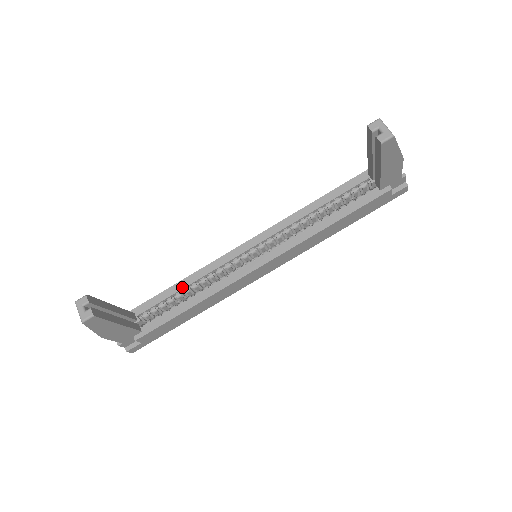
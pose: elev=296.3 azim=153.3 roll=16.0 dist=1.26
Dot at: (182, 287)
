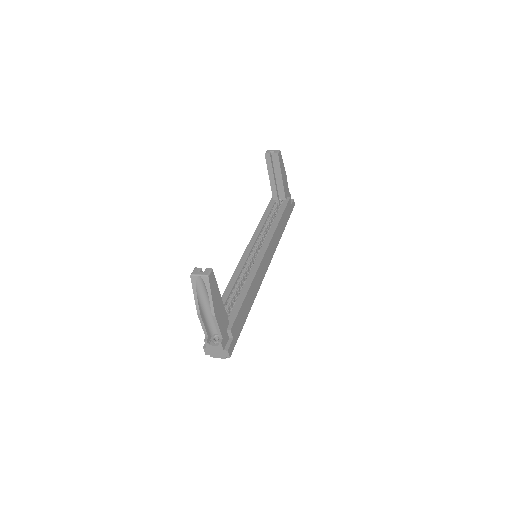
Dot at: (230, 290)
